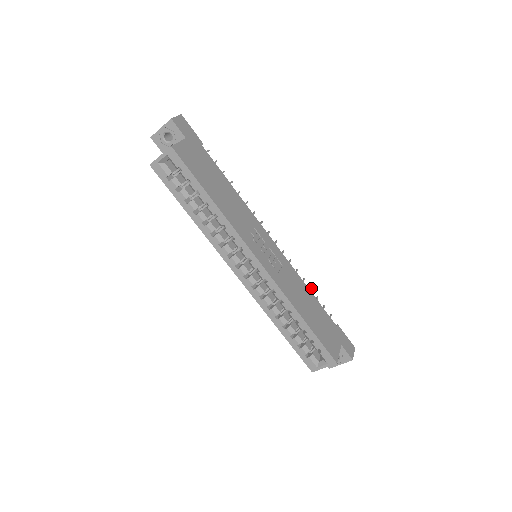
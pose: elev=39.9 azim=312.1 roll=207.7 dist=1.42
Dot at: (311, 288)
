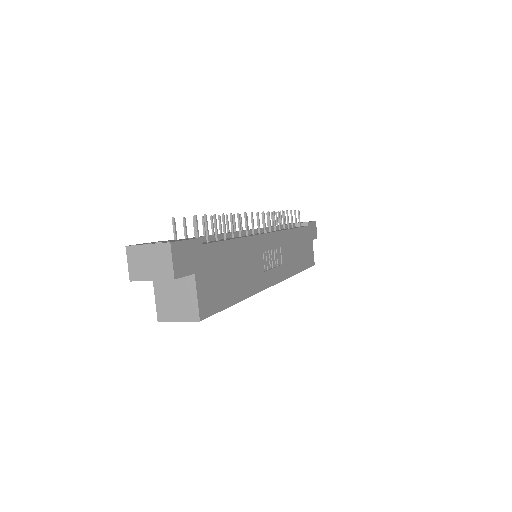
Dot at: occluded
